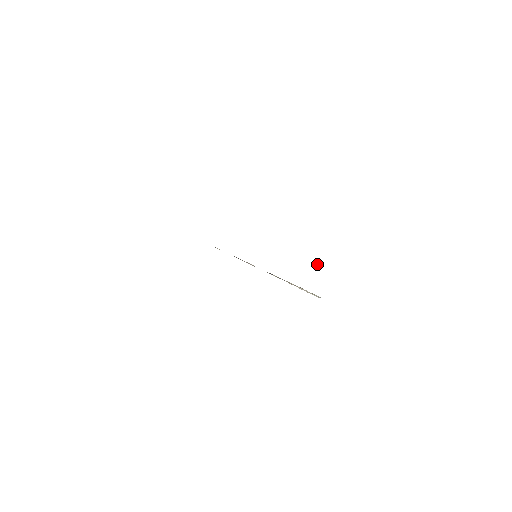
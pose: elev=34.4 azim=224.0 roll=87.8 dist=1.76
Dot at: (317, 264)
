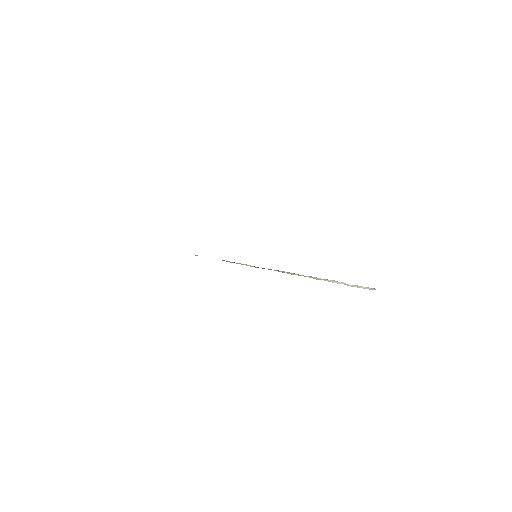
Dot at: occluded
